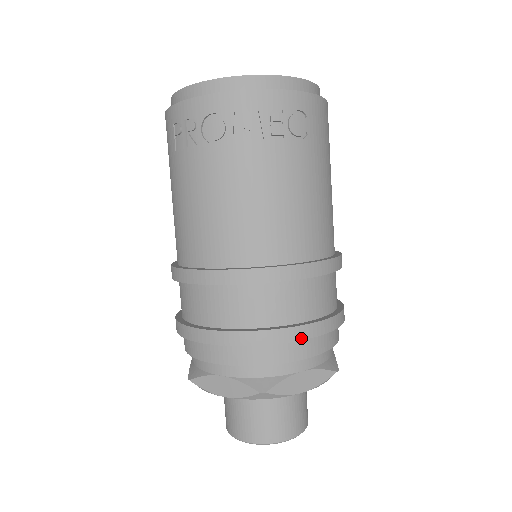
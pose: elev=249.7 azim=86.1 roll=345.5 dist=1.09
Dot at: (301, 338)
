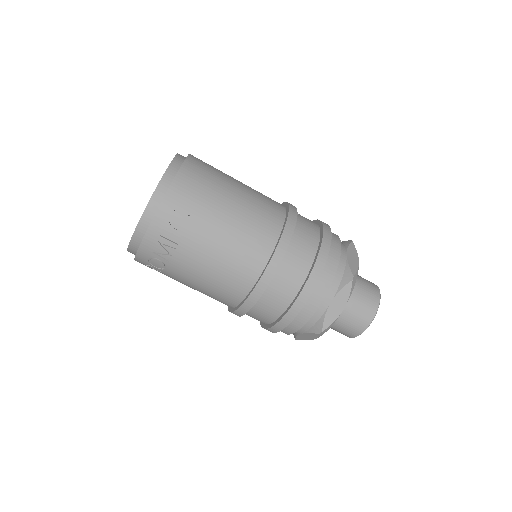
Dot at: (306, 299)
